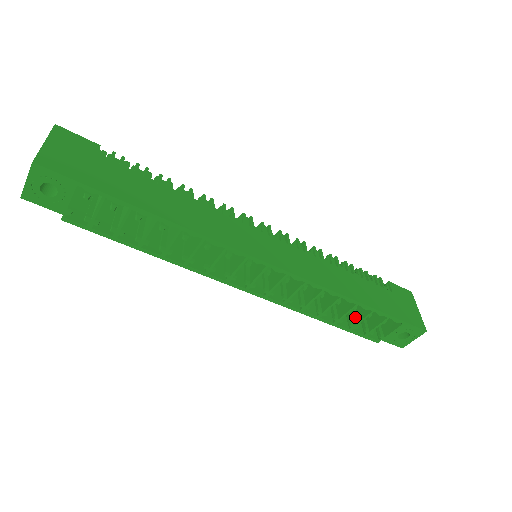
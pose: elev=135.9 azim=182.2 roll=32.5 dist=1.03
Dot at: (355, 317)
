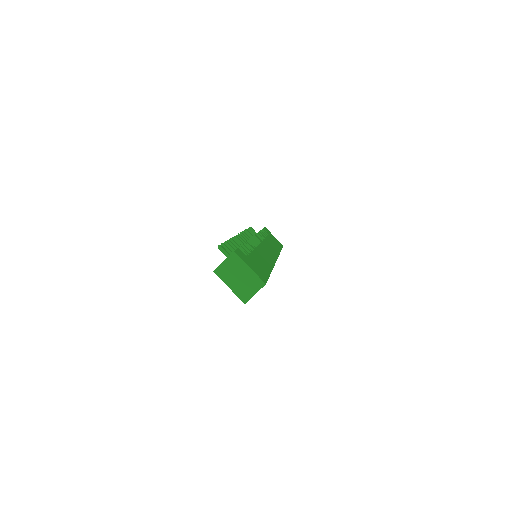
Dot at: occluded
